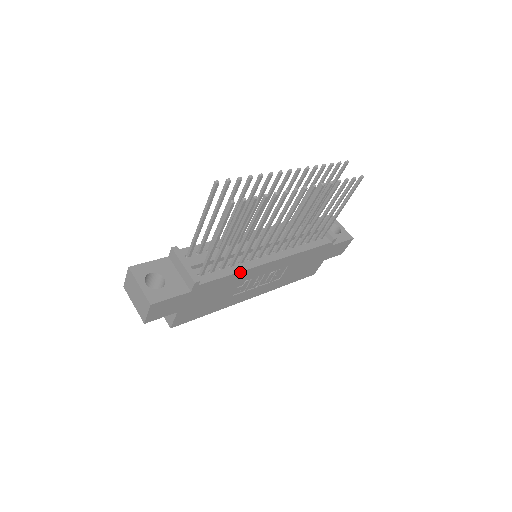
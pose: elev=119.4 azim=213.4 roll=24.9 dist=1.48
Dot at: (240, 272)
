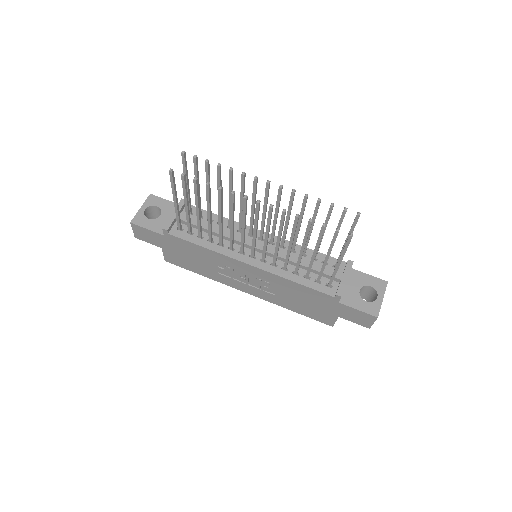
Dot at: (211, 250)
